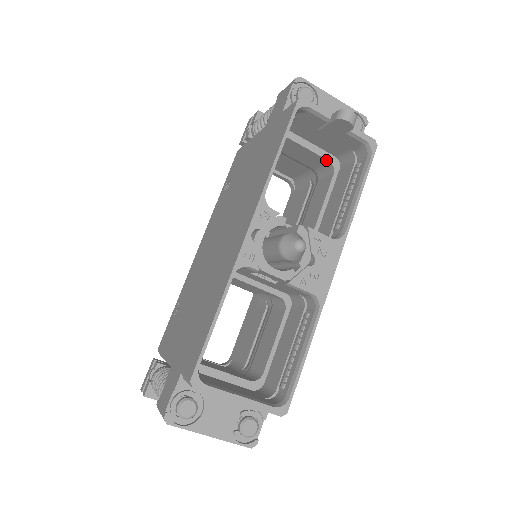
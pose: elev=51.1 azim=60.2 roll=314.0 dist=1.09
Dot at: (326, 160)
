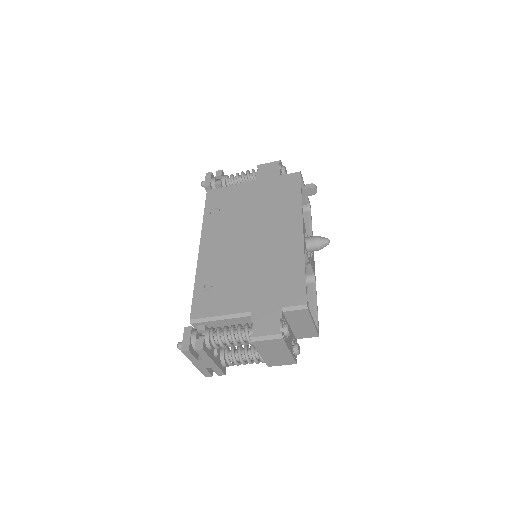
Dot at: occluded
